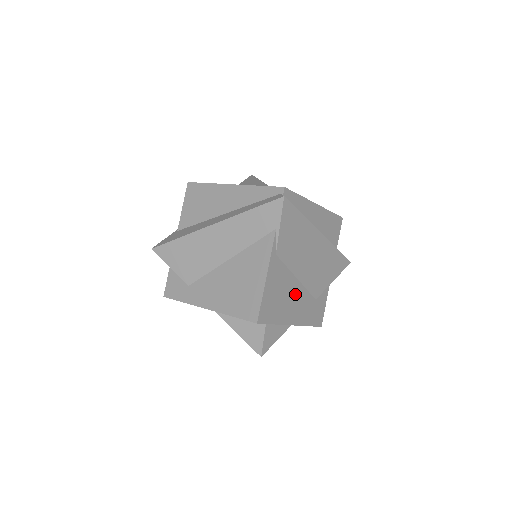
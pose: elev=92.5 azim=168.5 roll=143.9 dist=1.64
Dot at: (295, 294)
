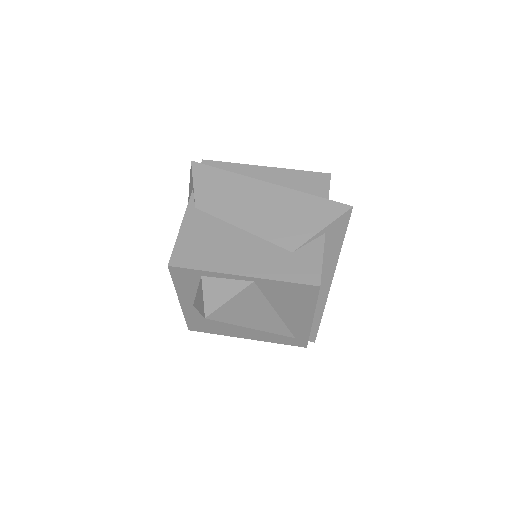
Dot at: (241, 244)
